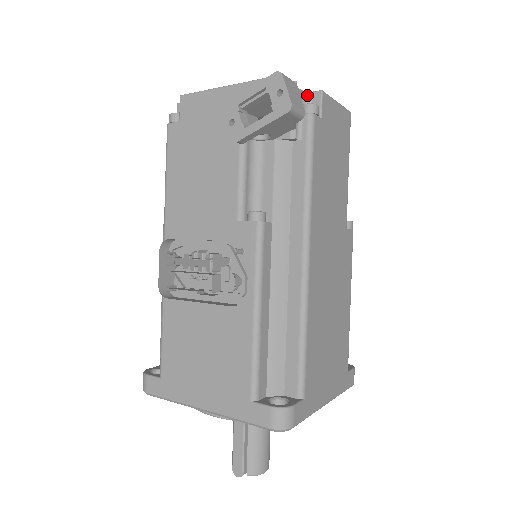
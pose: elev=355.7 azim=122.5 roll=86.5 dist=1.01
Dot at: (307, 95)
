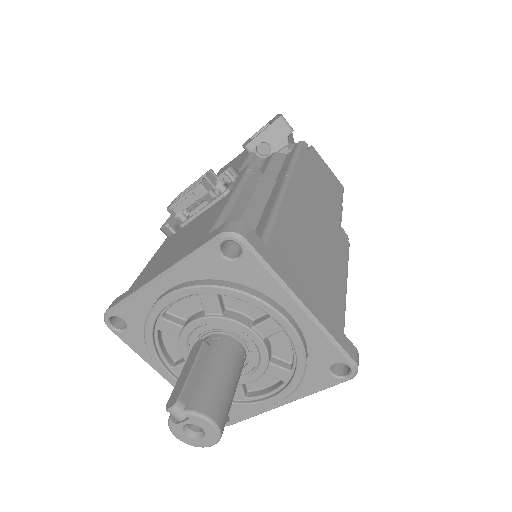
Dot at: occluded
